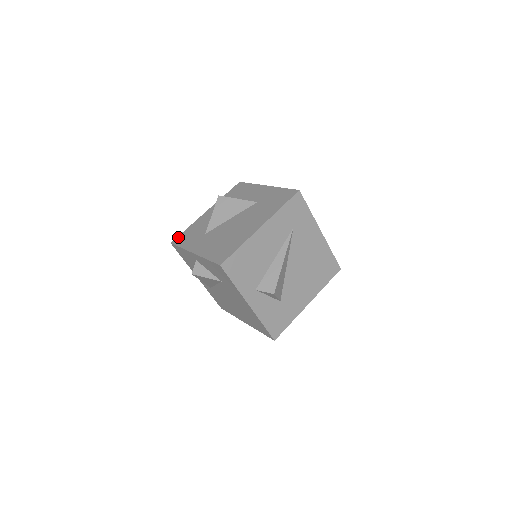
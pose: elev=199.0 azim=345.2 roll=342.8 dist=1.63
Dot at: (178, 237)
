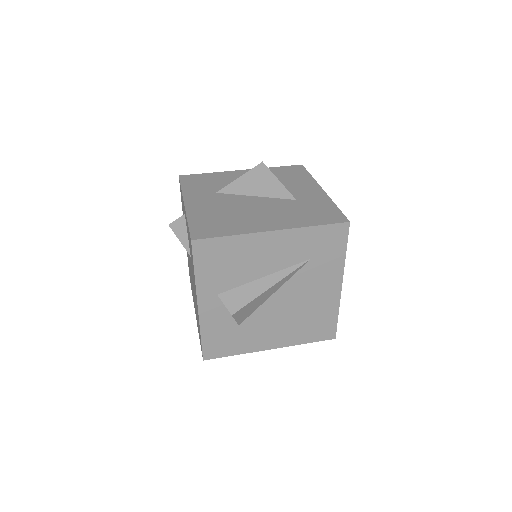
Dot at: (191, 175)
